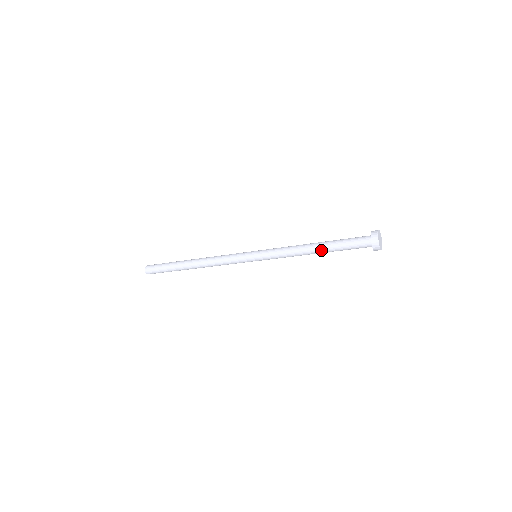
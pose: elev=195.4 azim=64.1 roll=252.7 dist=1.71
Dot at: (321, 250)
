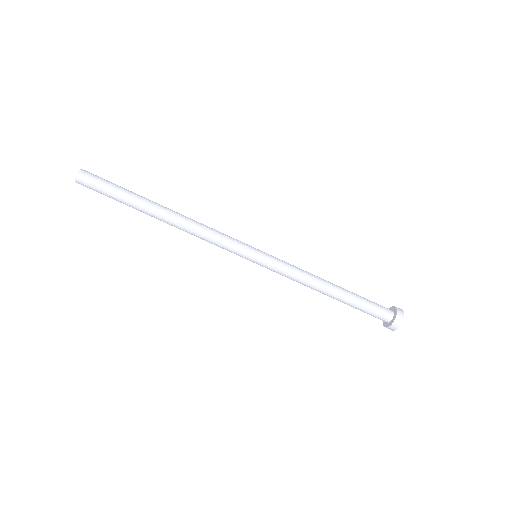
Dot at: (340, 291)
